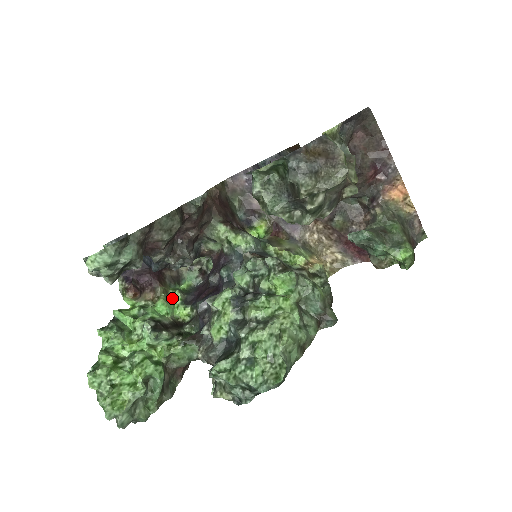
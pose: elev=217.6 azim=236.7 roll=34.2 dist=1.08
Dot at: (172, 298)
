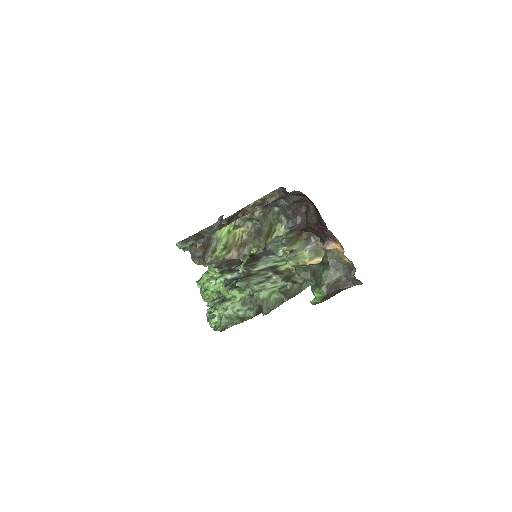
Dot at: (252, 251)
